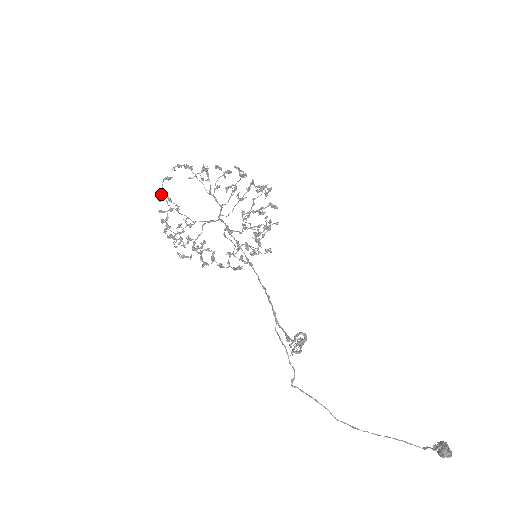
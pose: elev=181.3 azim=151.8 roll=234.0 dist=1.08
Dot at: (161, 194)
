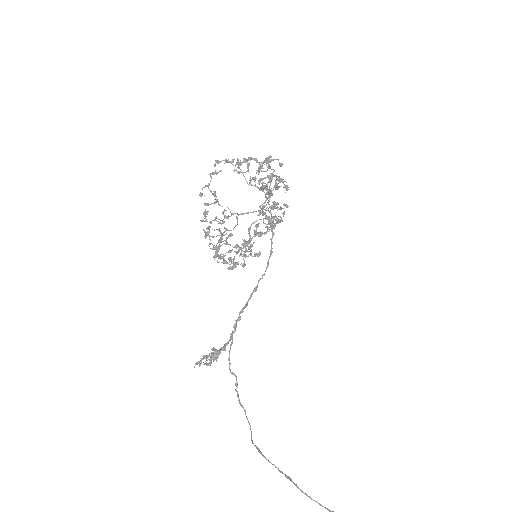
Dot at: (208, 188)
